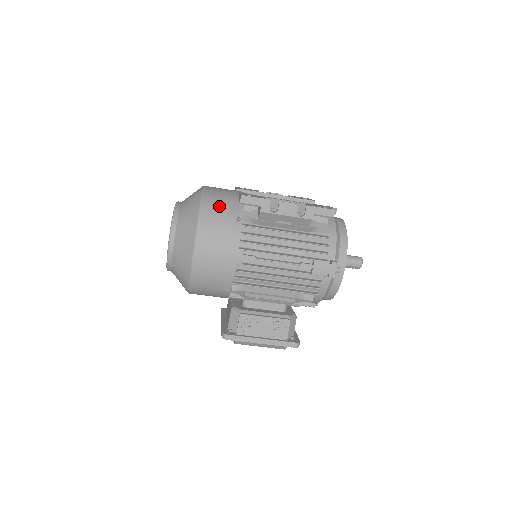
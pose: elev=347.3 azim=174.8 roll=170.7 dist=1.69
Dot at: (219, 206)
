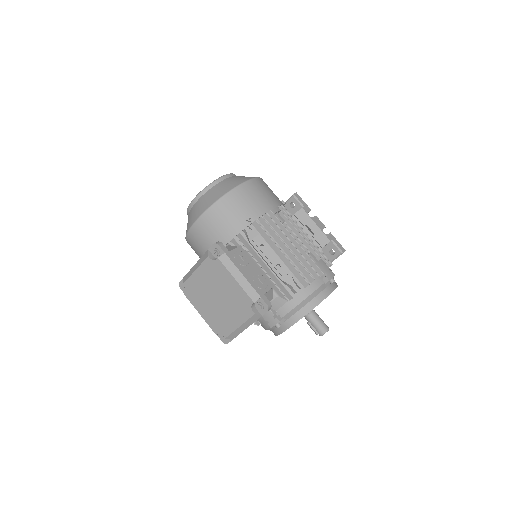
Dot at: occluded
